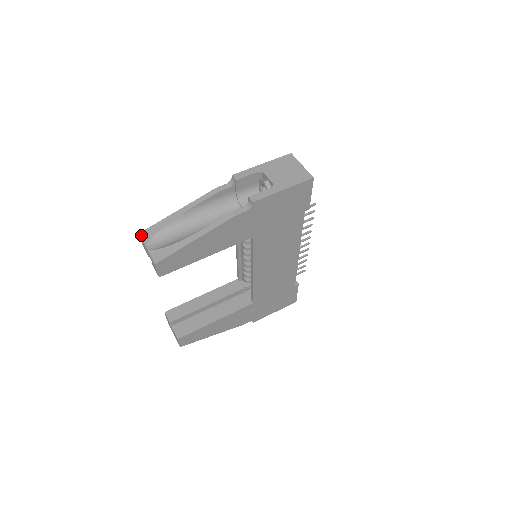
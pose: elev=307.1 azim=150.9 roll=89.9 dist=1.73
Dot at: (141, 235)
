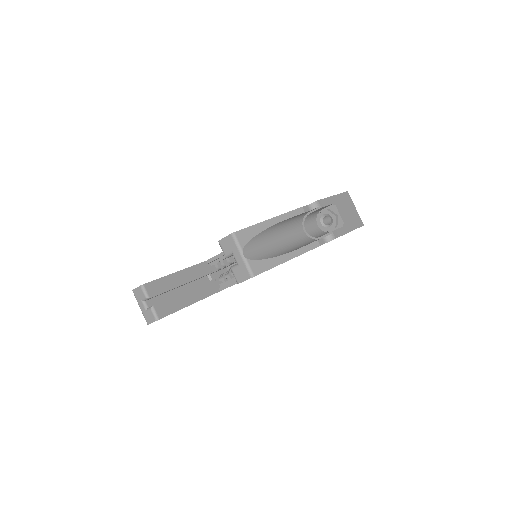
Dot at: (235, 236)
